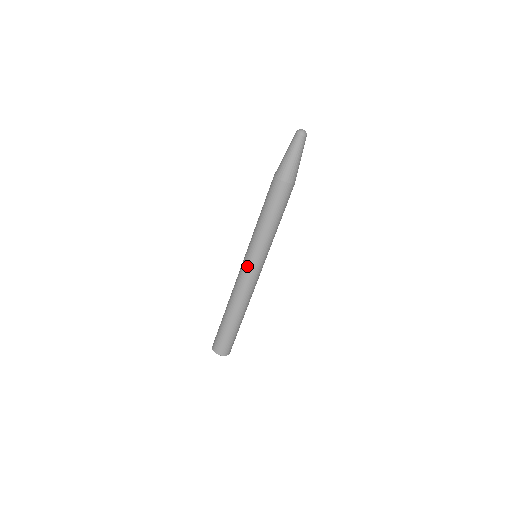
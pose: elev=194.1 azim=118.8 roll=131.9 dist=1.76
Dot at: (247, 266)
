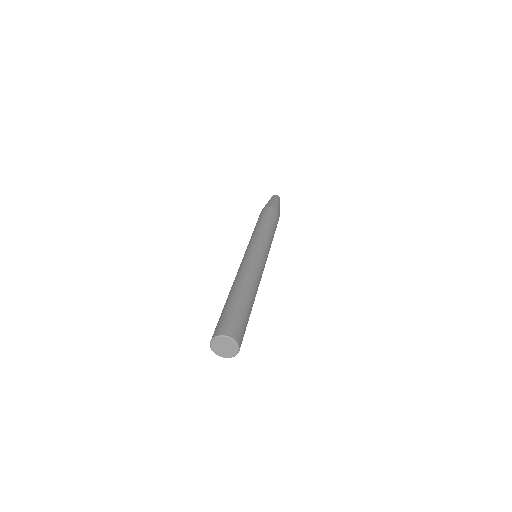
Dot at: (250, 252)
